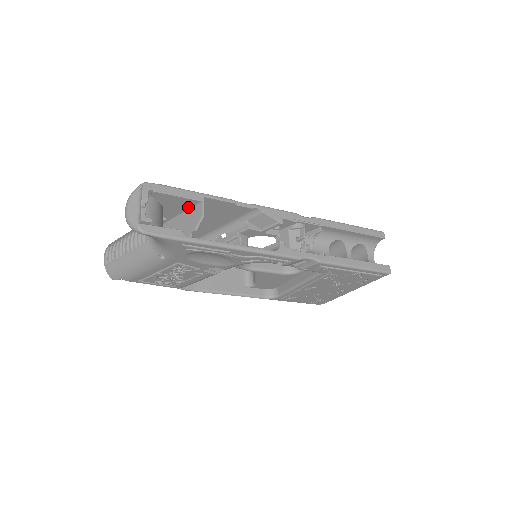
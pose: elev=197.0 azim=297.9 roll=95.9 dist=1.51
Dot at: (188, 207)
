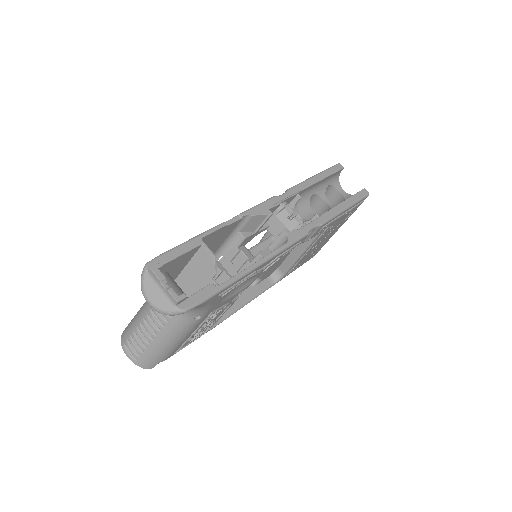
Dot at: (190, 257)
